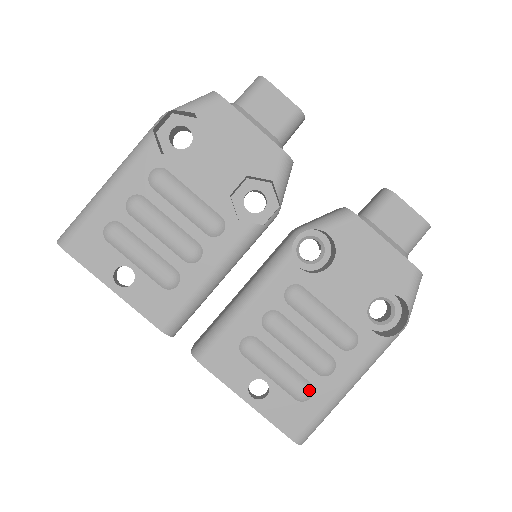
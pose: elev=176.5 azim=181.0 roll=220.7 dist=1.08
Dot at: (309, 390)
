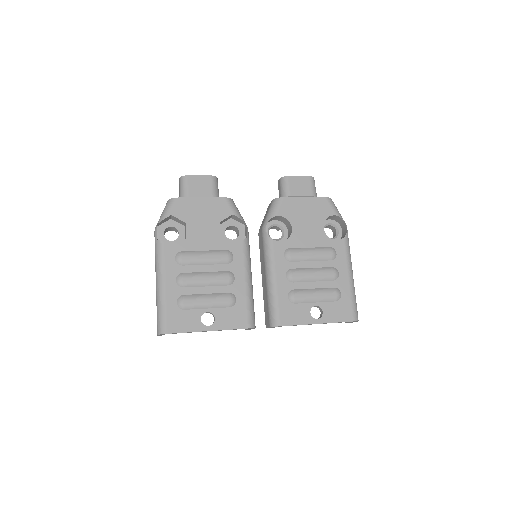
Dot at: (337, 291)
